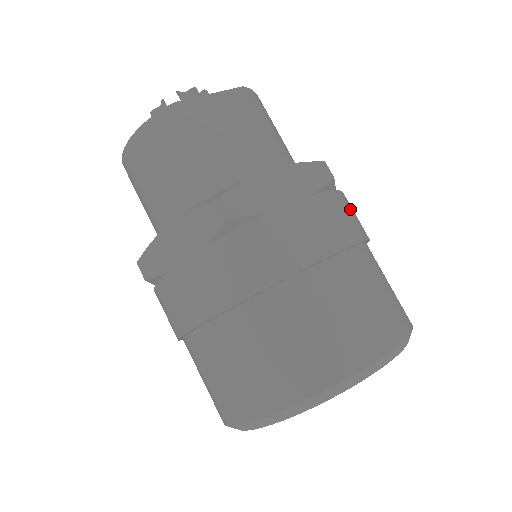
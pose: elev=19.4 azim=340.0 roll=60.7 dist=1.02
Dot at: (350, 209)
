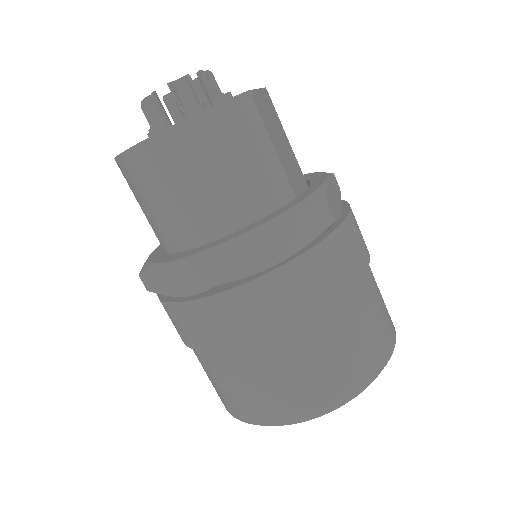
Dot at: occluded
